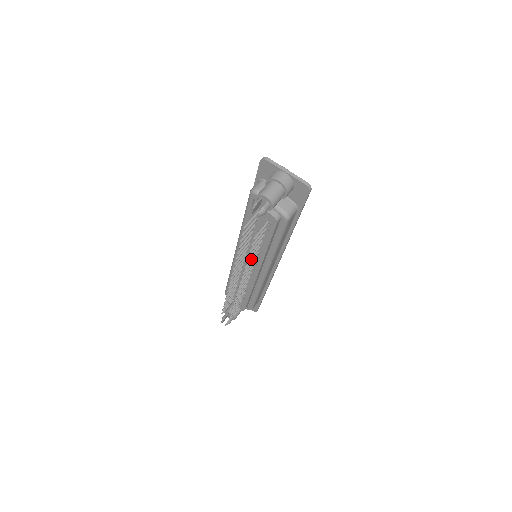
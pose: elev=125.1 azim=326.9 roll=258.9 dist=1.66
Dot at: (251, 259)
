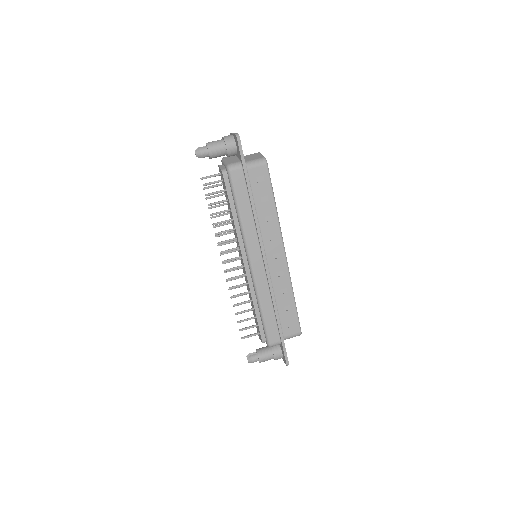
Dot at: (225, 230)
